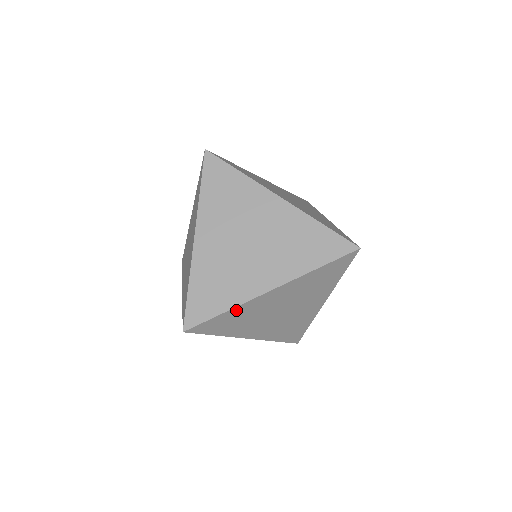
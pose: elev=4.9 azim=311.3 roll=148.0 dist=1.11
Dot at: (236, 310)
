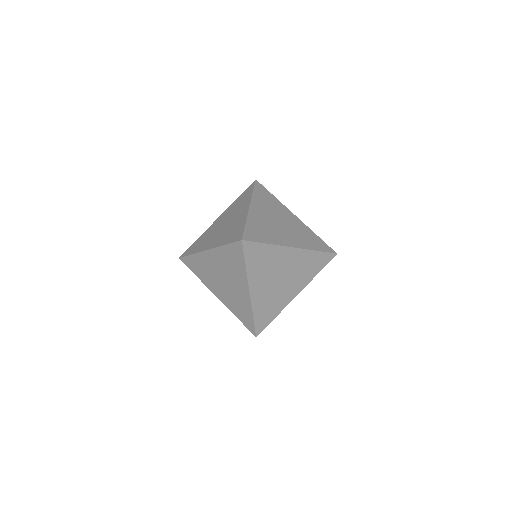
Dot at: (271, 248)
